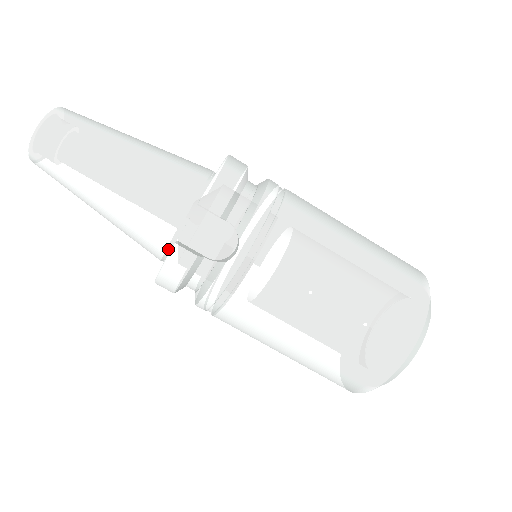
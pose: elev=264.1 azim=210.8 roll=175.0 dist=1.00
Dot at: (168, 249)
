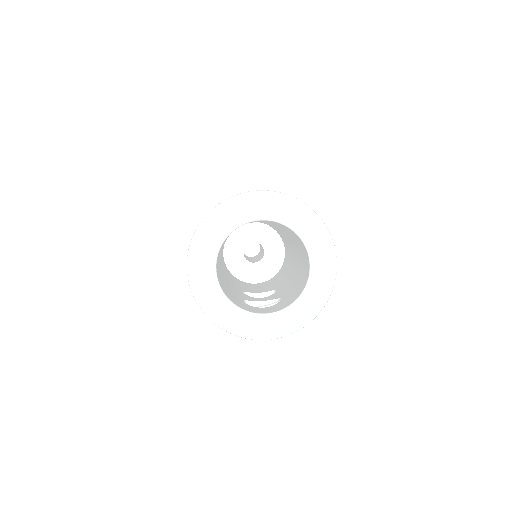
Dot at: occluded
